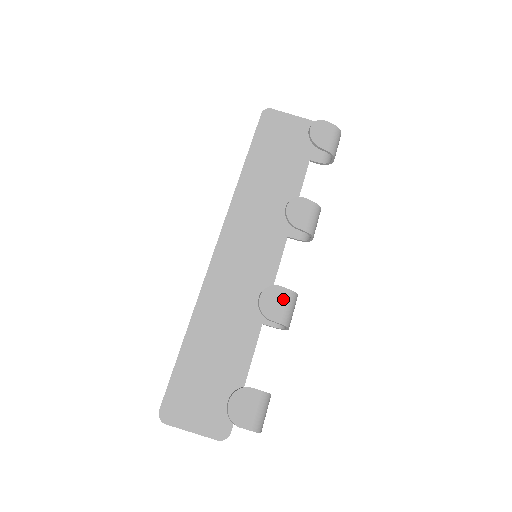
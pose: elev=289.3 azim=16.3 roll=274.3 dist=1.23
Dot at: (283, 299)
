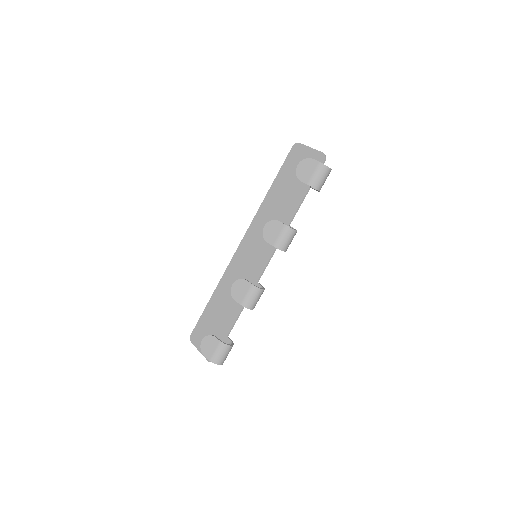
Dot at: (246, 289)
